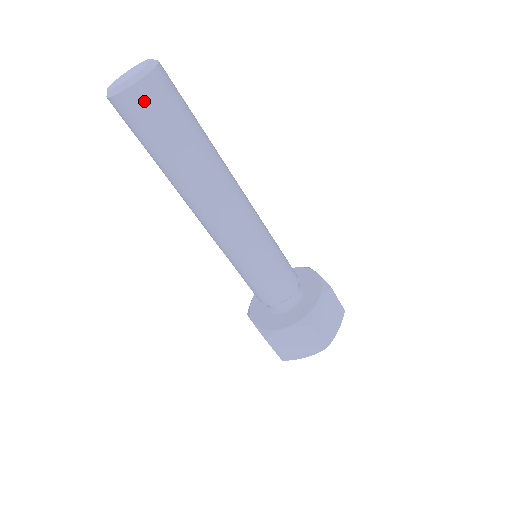
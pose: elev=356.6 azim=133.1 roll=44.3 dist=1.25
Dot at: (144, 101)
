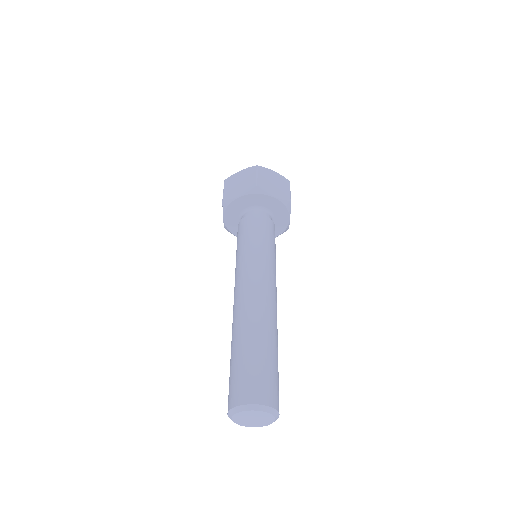
Dot at: occluded
